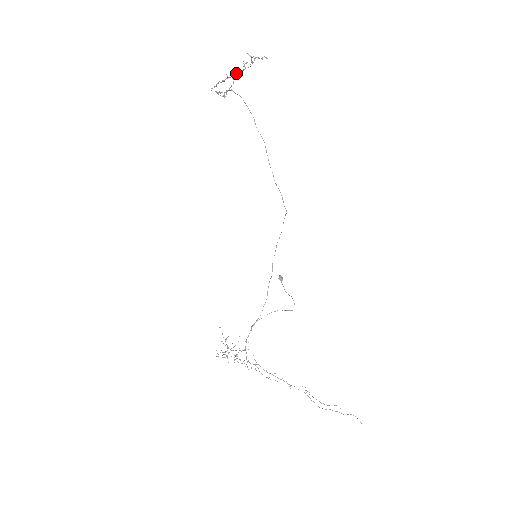
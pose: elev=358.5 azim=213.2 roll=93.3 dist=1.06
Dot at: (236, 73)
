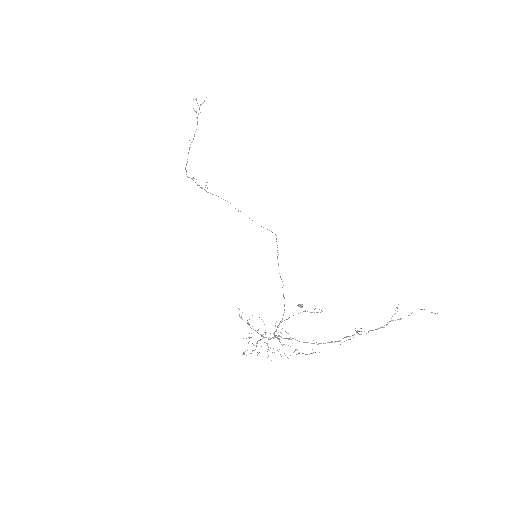
Dot at: occluded
